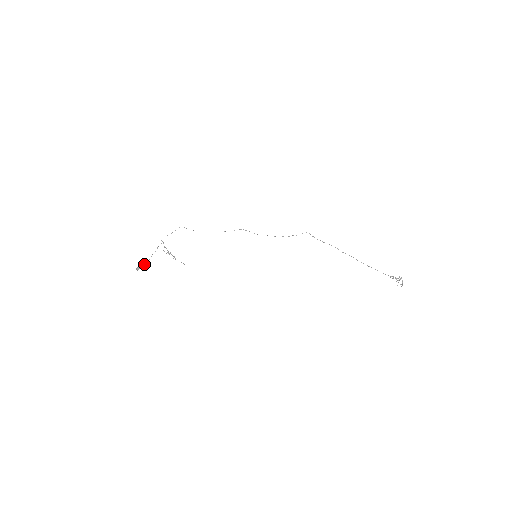
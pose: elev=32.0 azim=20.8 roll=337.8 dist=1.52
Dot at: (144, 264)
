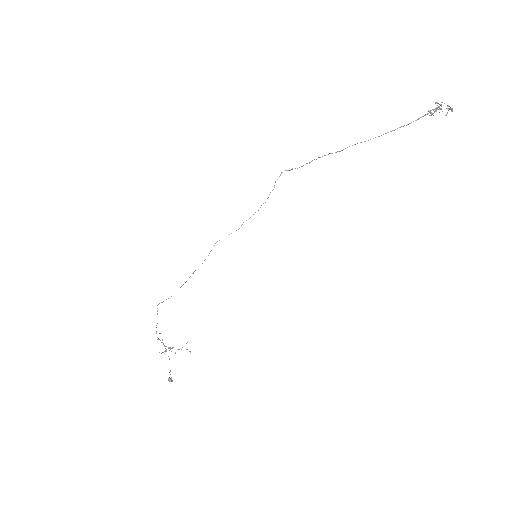
Dot at: (170, 371)
